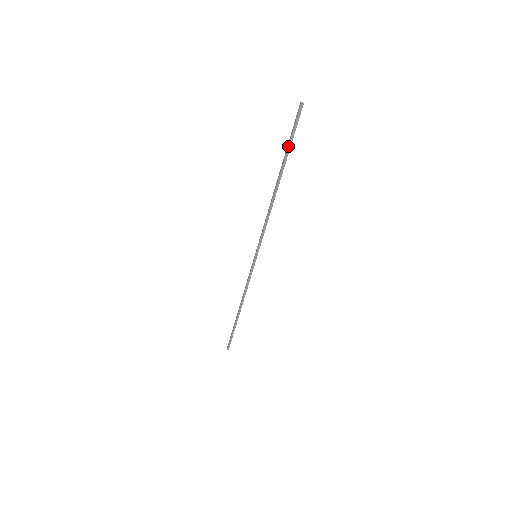
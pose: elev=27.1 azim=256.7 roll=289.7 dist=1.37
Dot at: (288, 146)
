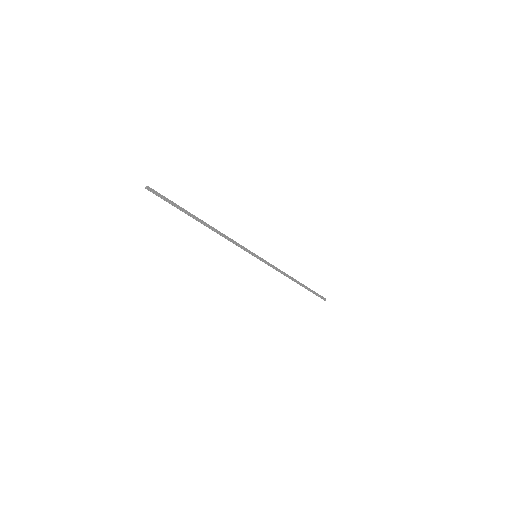
Dot at: occluded
